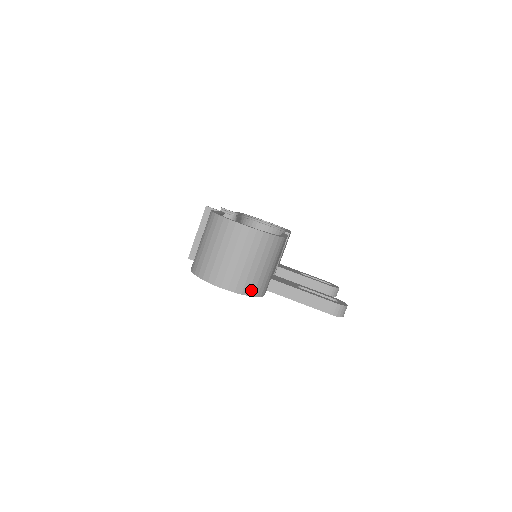
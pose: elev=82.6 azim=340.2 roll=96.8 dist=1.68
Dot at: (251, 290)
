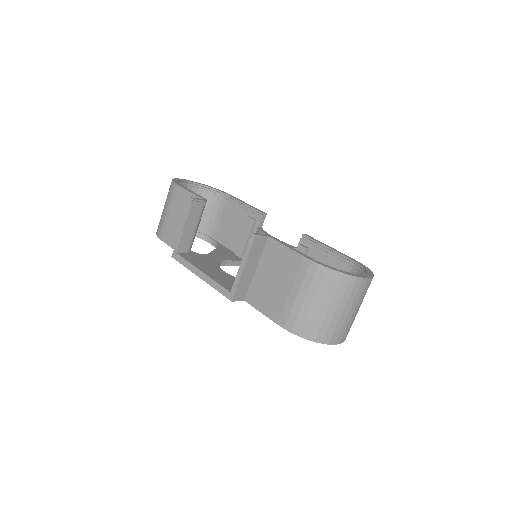
Dot at: occluded
